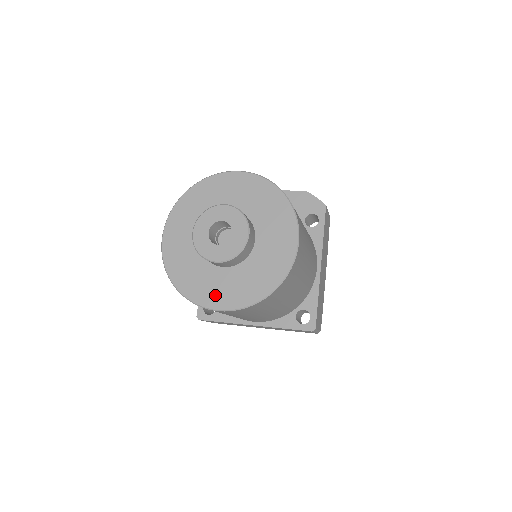
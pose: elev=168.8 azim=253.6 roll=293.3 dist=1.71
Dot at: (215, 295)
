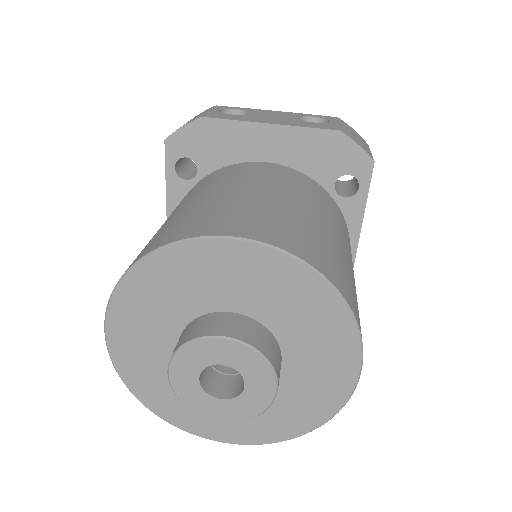
Dot at: (217, 426)
